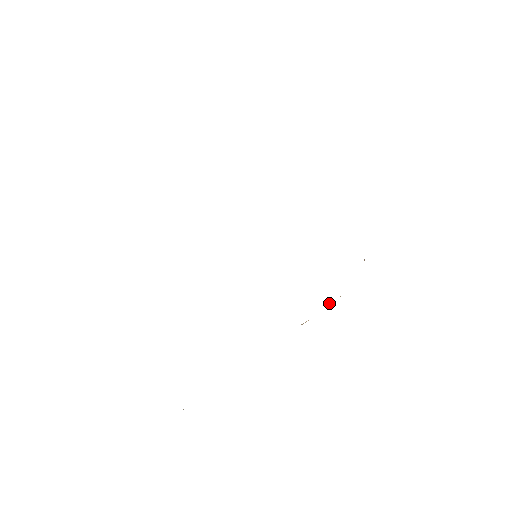
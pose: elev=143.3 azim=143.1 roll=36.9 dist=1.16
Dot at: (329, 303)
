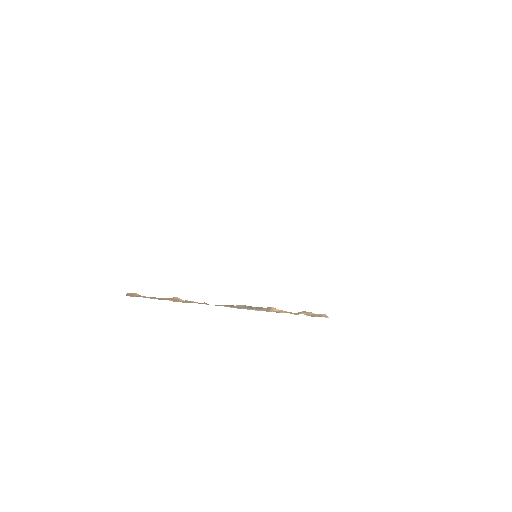
Dot at: (306, 312)
